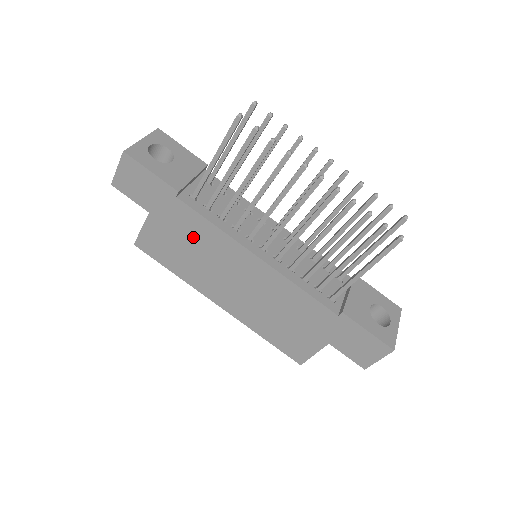
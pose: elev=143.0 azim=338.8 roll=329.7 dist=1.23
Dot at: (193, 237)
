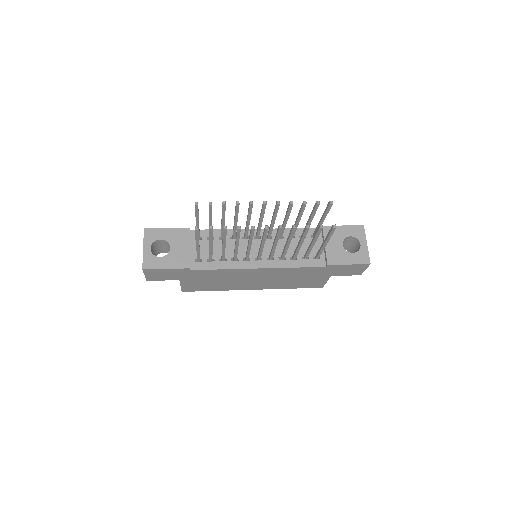
Dot at: (214, 277)
